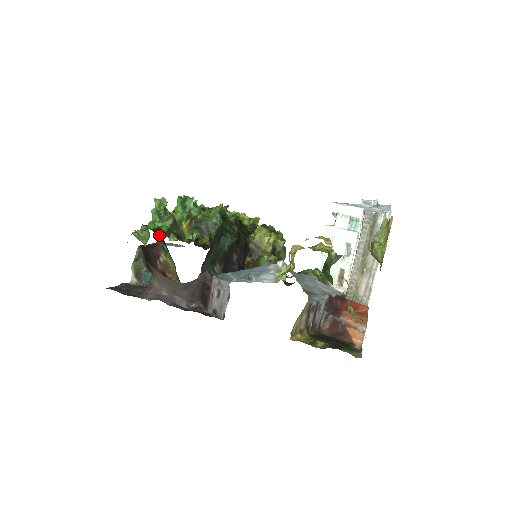
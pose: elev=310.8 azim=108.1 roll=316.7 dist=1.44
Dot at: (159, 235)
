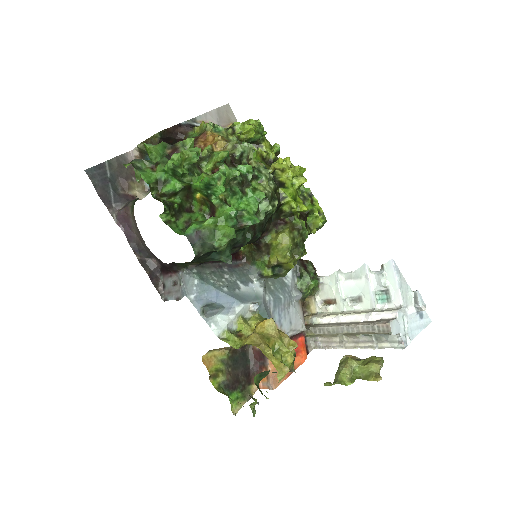
Dot at: (157, 195)
